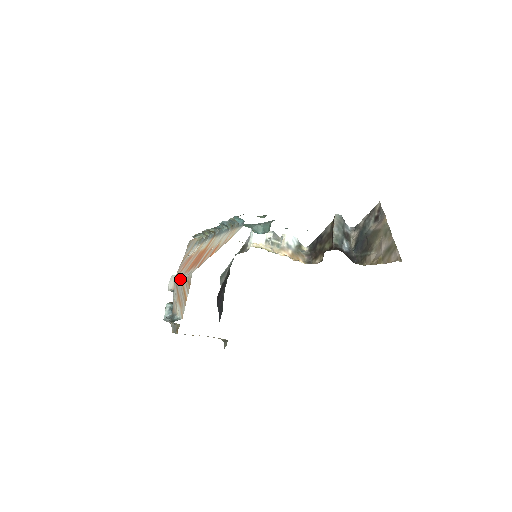
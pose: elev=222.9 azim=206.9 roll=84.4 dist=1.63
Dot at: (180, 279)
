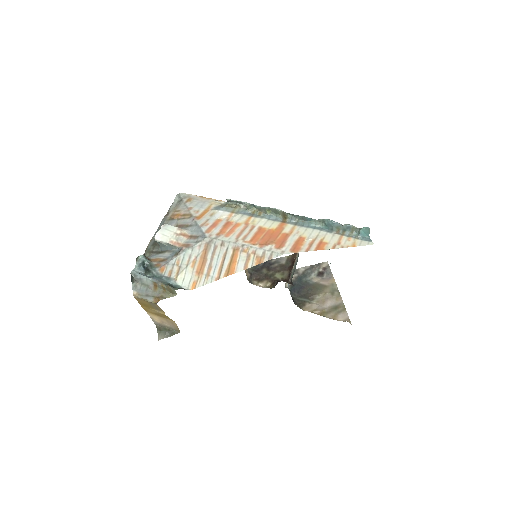
Dot at: (232, 245)
